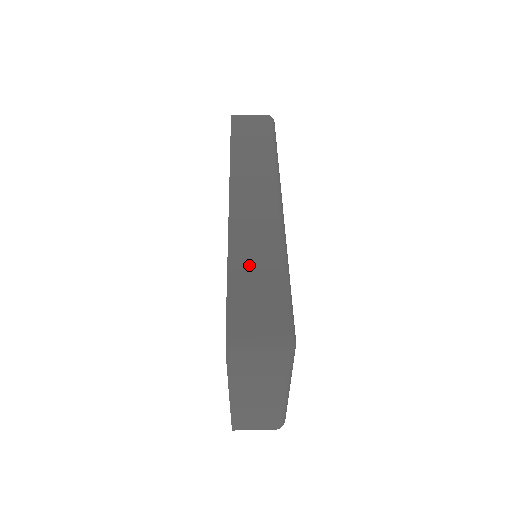
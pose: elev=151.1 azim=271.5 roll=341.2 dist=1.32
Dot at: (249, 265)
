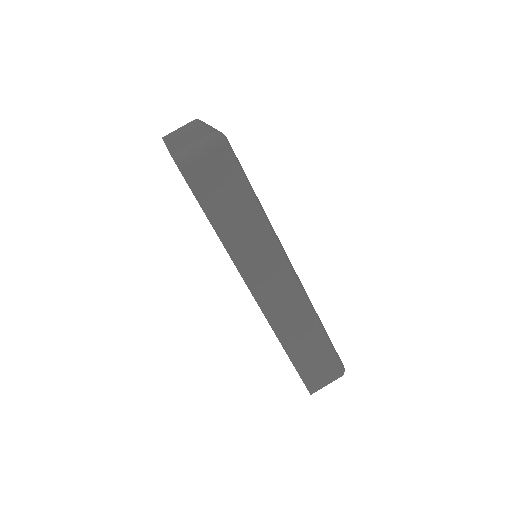
Dot at: (300, 345)
